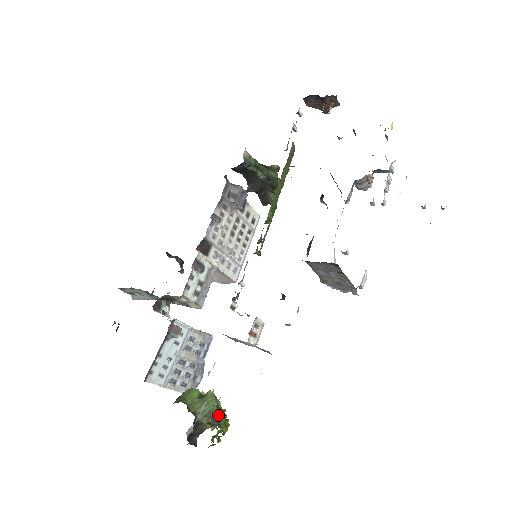
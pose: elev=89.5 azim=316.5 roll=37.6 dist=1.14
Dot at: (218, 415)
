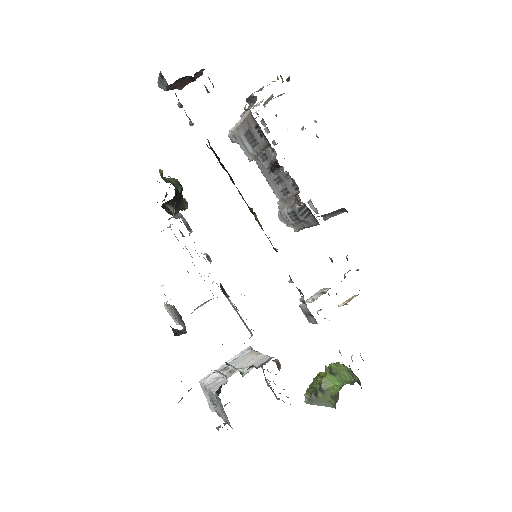
Dot at: (348, 368)
